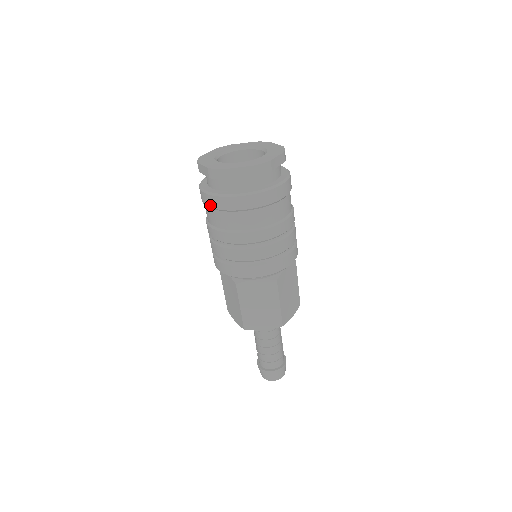
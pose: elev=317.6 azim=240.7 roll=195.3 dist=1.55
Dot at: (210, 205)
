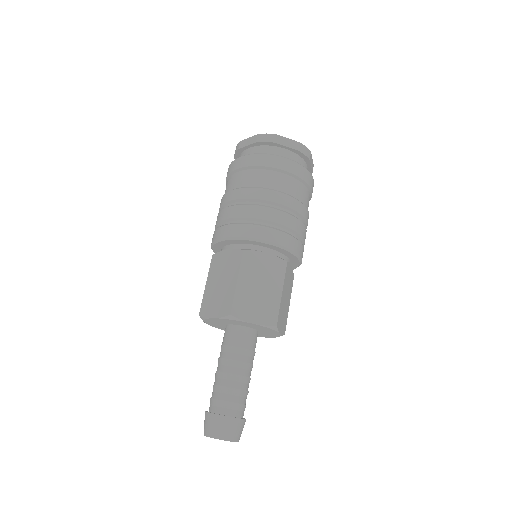
Dot at: occluded
